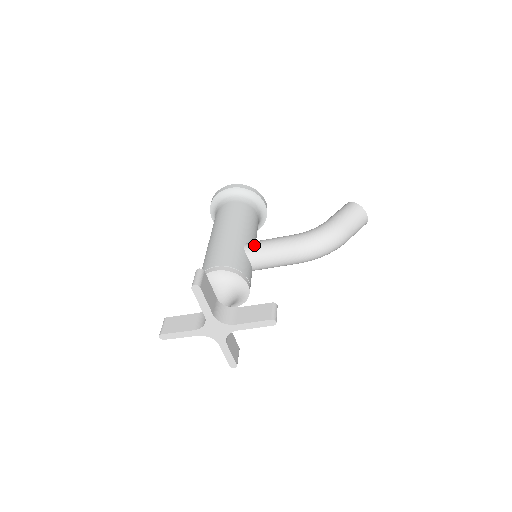
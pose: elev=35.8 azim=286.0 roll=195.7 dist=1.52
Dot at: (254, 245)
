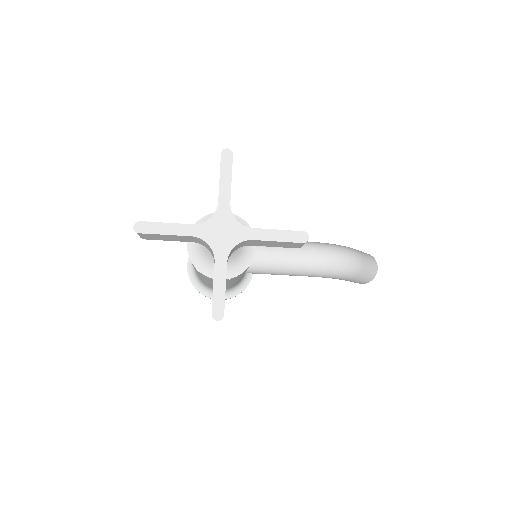
Dot at: occluded
